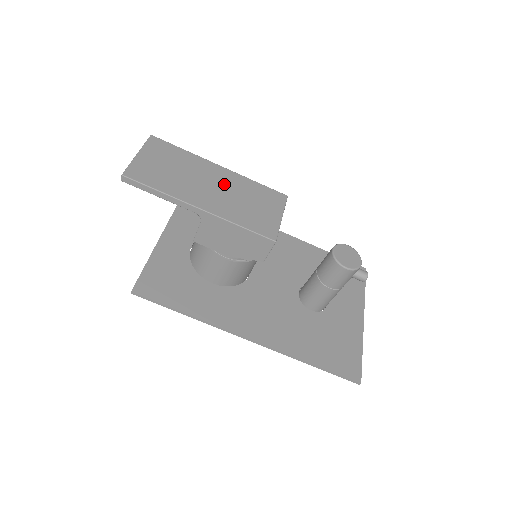
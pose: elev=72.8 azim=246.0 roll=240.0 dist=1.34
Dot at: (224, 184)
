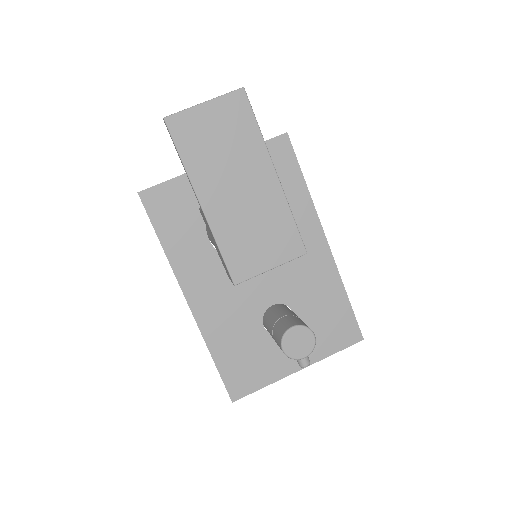
Dot at: (255, 196)
